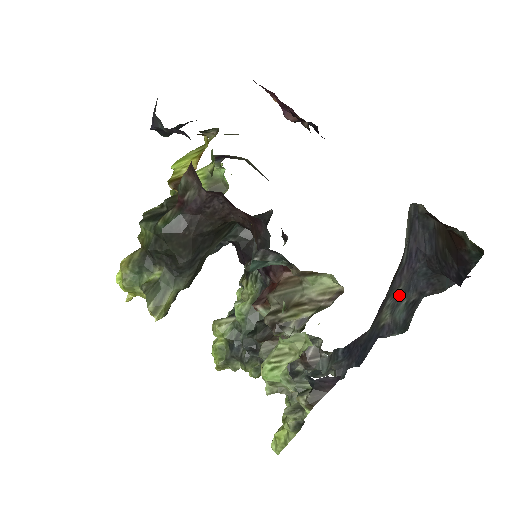
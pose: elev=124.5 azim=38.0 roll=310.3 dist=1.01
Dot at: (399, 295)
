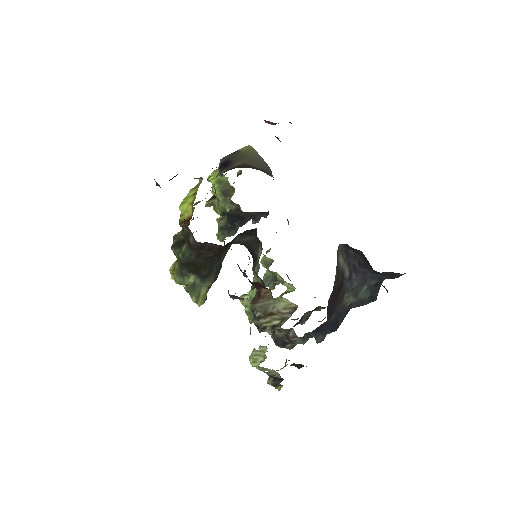
Dot at: (357, 287)
